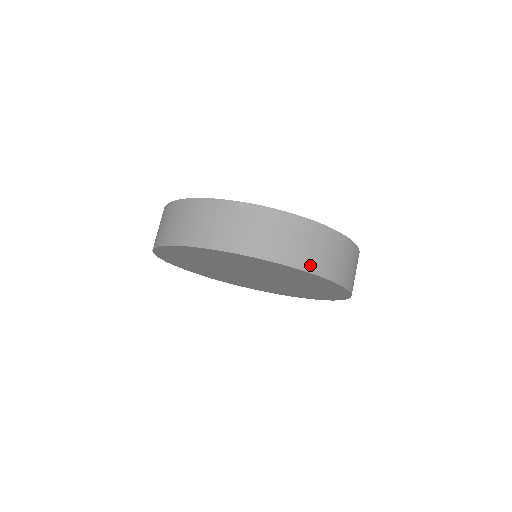
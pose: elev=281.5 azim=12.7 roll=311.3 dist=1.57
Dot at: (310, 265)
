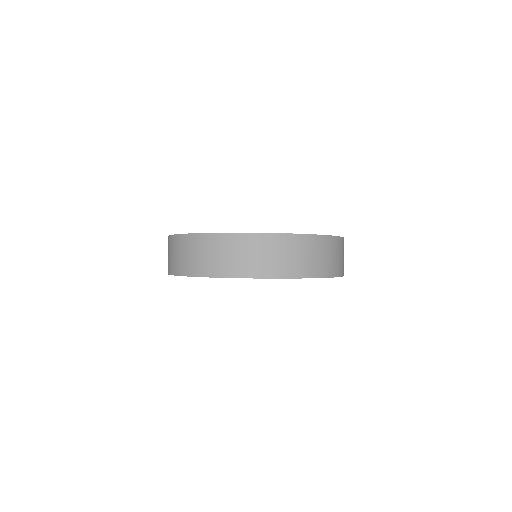
Dot at: (214, 271)
